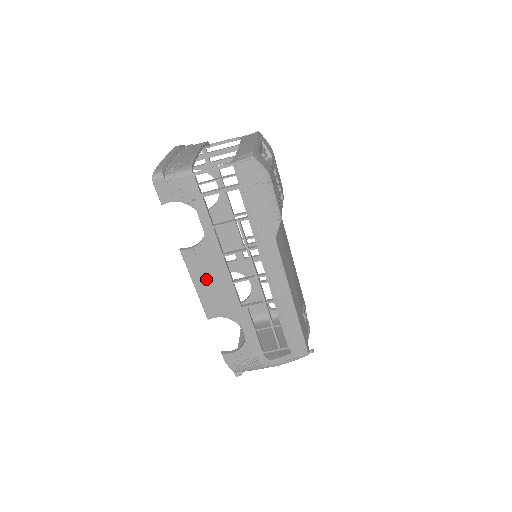
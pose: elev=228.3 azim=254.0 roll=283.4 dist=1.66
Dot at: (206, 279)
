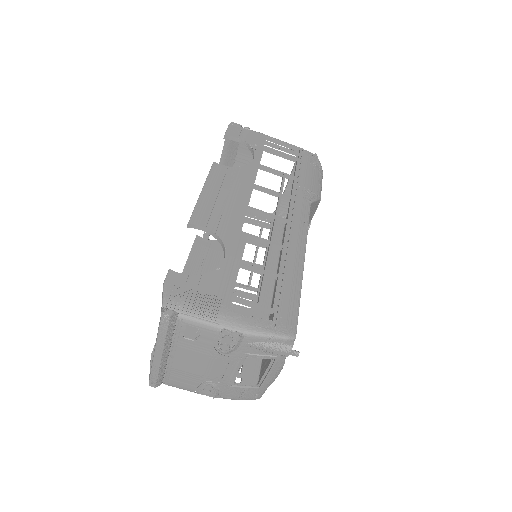
Dot at: (220, 191)
